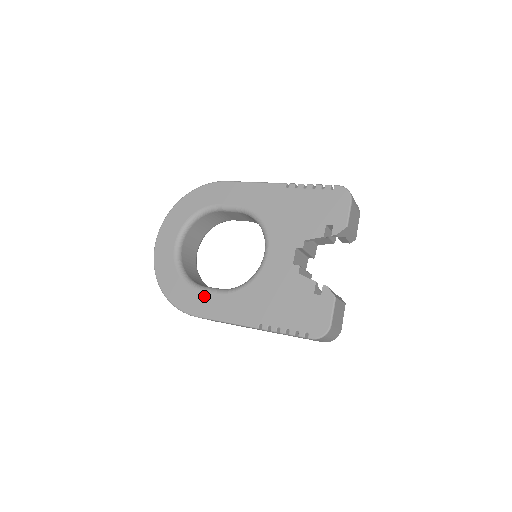
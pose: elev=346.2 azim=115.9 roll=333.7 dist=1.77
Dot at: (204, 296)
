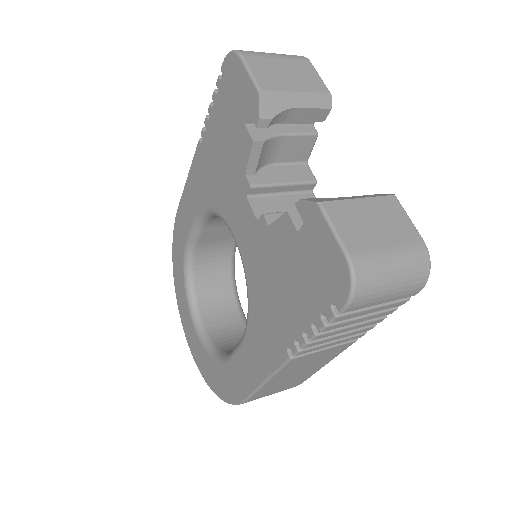
Dot at: (234, 364)
